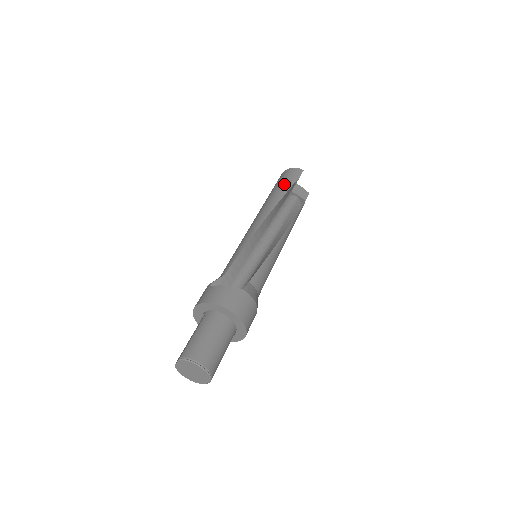
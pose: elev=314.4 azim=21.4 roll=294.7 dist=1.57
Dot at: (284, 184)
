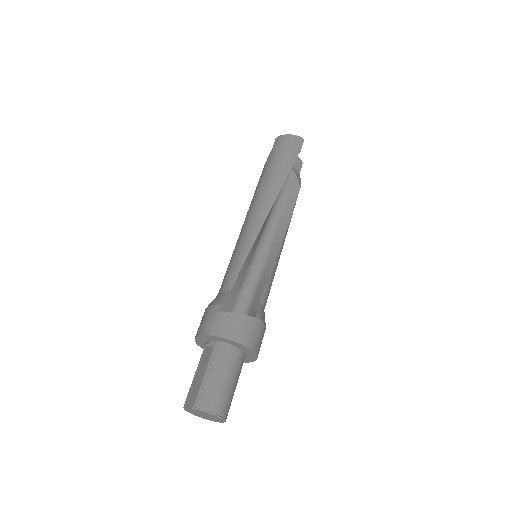
Dot at: (285, 160)
